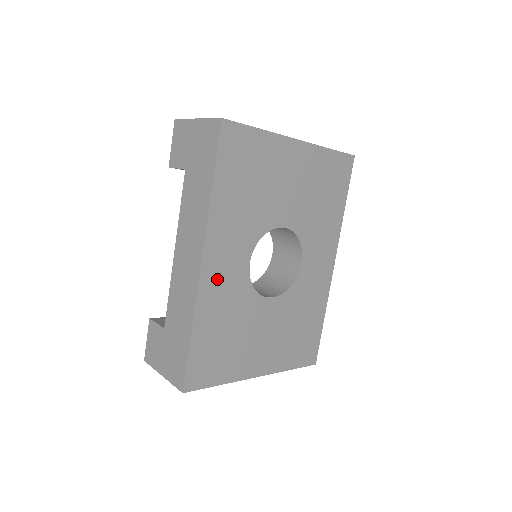
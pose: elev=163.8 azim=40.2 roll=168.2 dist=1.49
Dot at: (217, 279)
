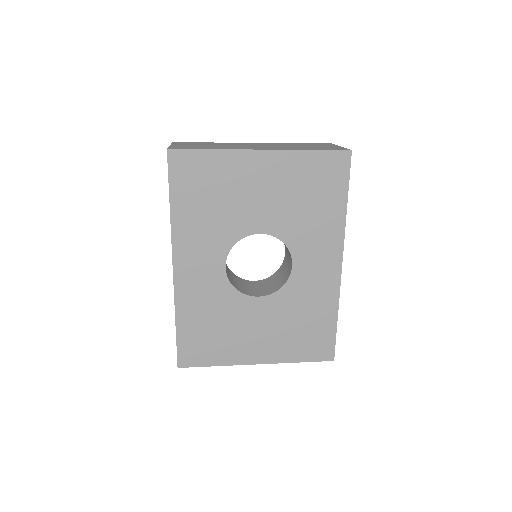
Dot at: (192, 281)
